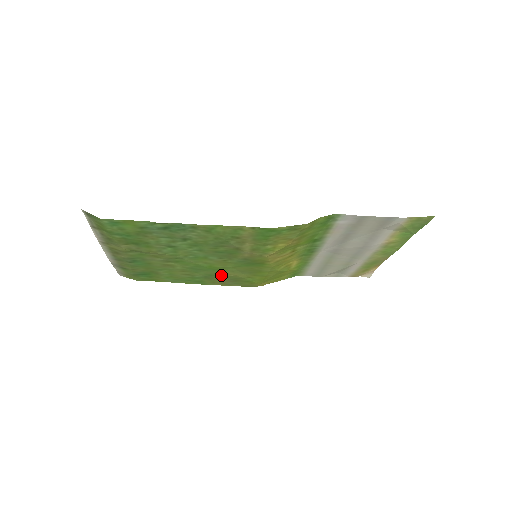
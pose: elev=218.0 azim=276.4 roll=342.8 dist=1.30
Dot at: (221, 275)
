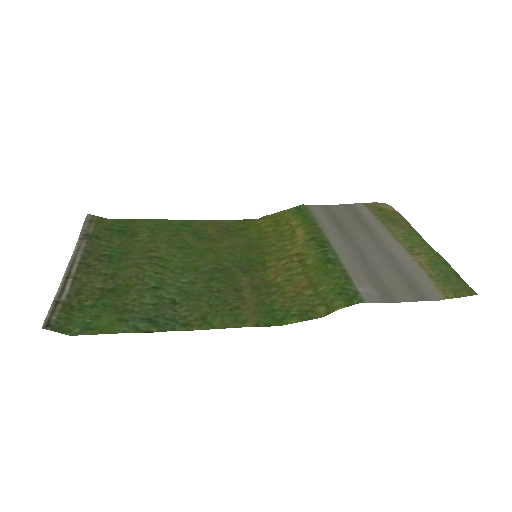
Dot at: (213, 238)
